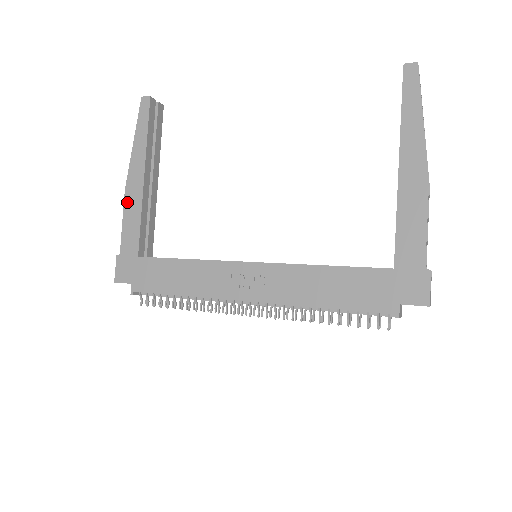
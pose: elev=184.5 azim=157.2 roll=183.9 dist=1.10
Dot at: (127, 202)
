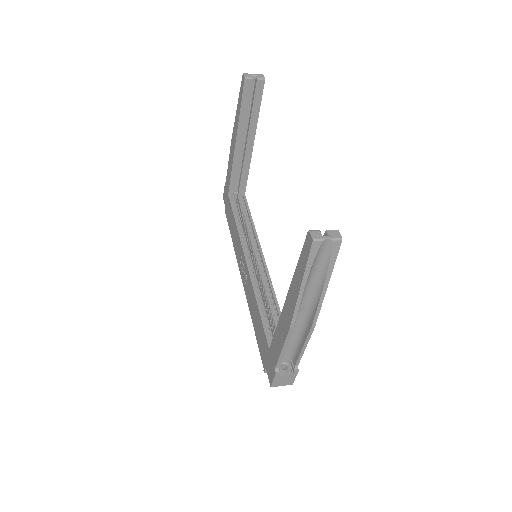
Dot at: (230, 152)
